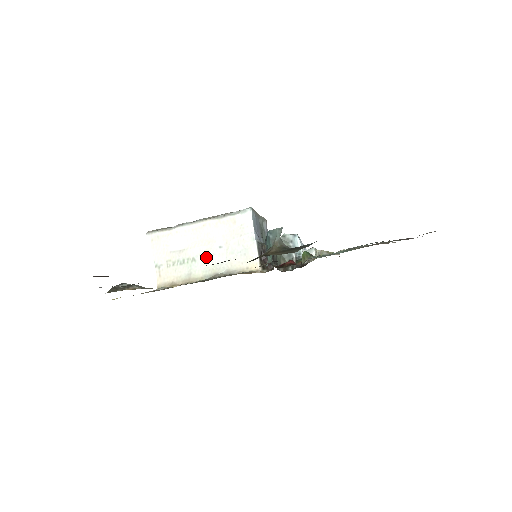
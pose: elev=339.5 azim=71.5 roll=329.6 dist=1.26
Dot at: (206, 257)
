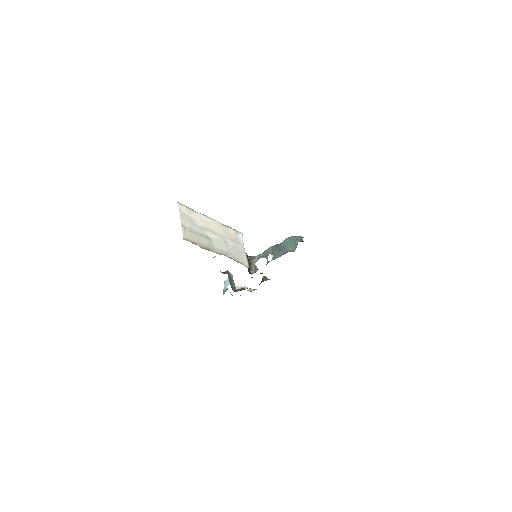
Dot at: (217, 242)
